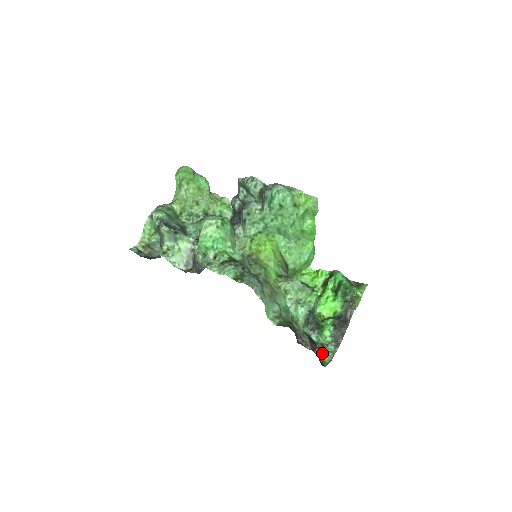
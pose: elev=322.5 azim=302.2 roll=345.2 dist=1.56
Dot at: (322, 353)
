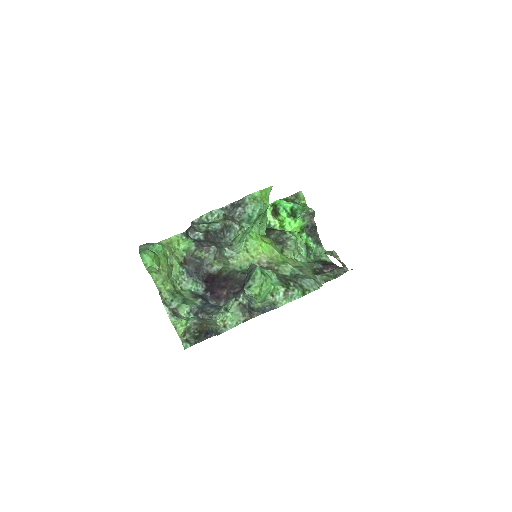
Dot at: (320, 258)
